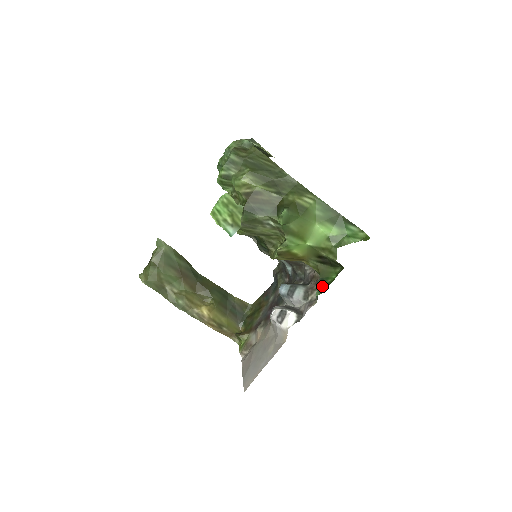
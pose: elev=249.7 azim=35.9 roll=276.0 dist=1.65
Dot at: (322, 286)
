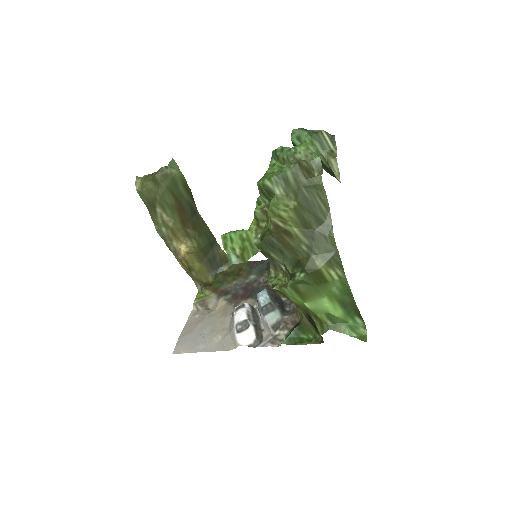
Dot at: (294, 337)
